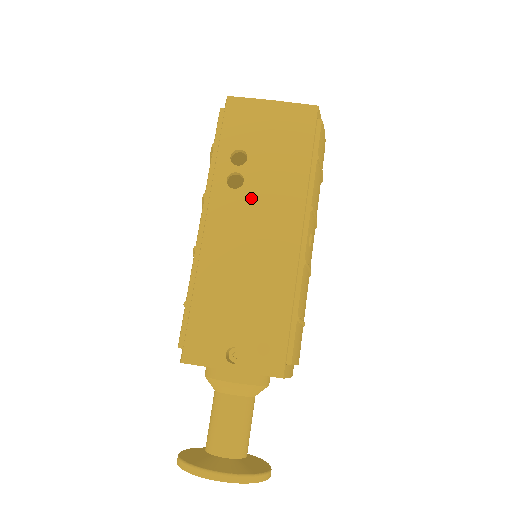
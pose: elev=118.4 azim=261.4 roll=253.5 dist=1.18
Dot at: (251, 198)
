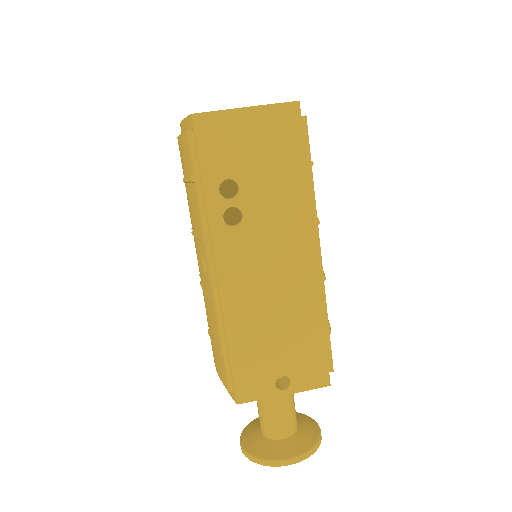
Dot at: (256, 231)
